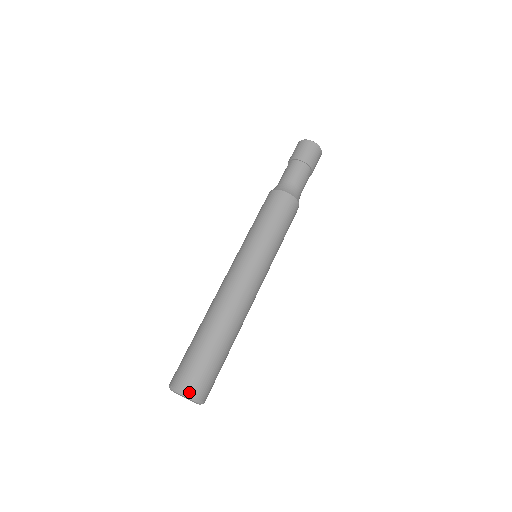
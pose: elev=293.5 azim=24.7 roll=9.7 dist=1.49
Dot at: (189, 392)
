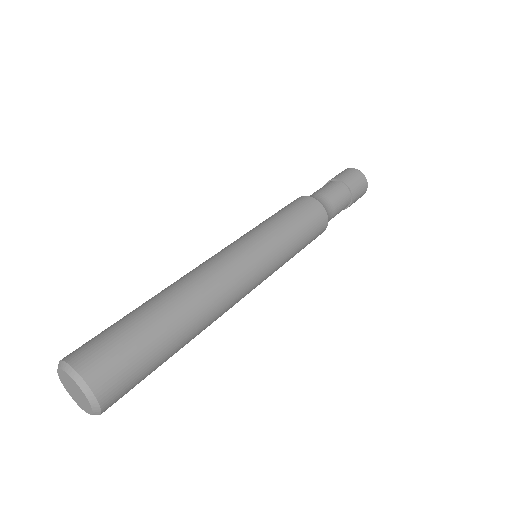
Dot at: (64, 358)
